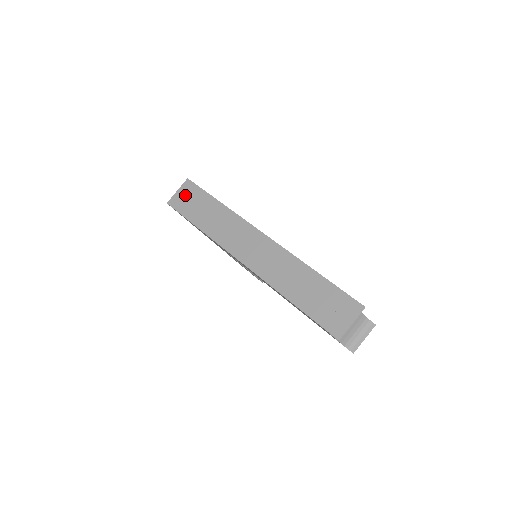
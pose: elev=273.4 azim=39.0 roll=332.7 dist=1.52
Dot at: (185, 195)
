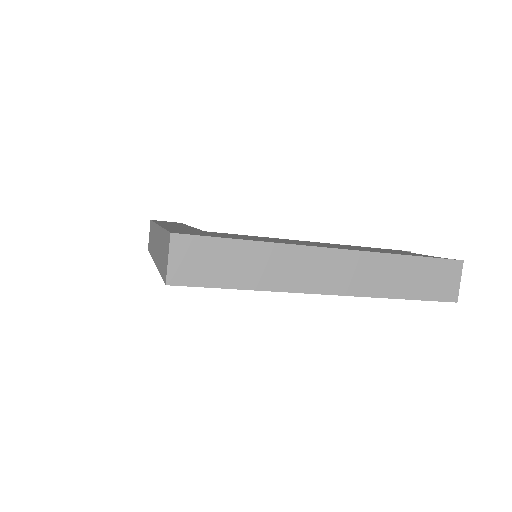
Dot at: (188, 259)
